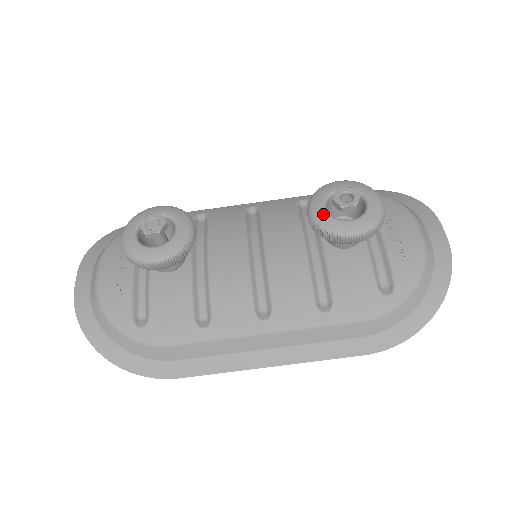
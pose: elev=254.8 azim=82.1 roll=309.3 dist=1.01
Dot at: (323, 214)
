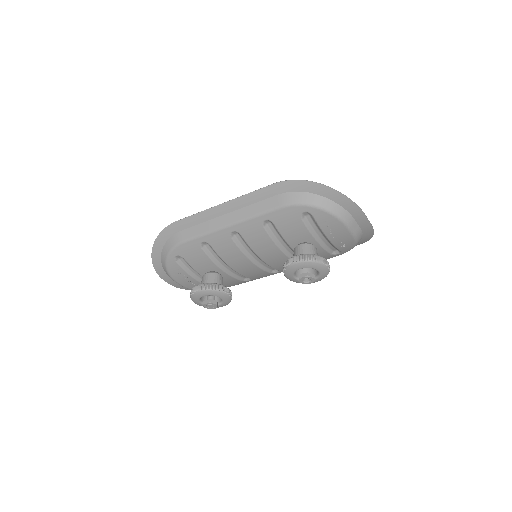
Dot at: (296, 281)
